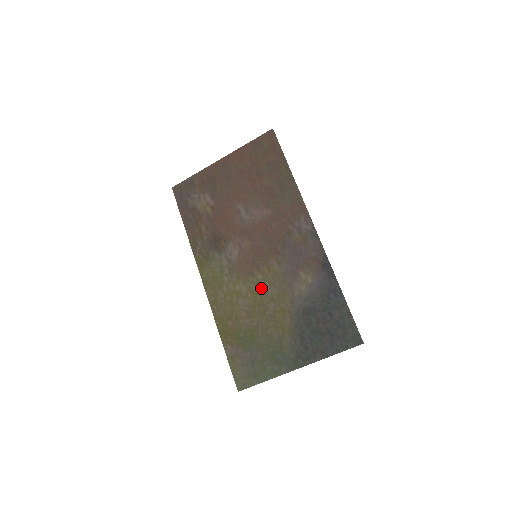
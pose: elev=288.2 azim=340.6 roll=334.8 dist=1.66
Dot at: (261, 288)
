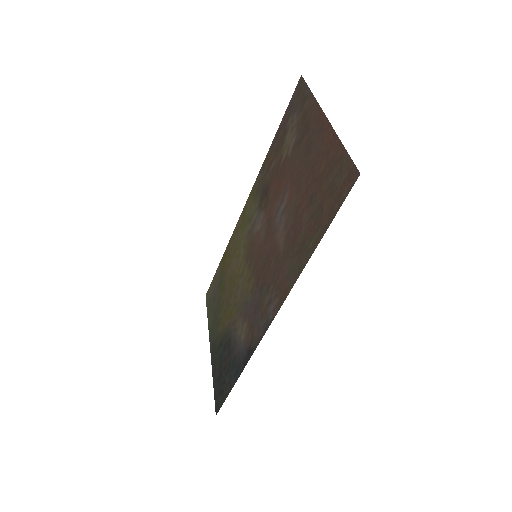
Dot at: (240, 279)
